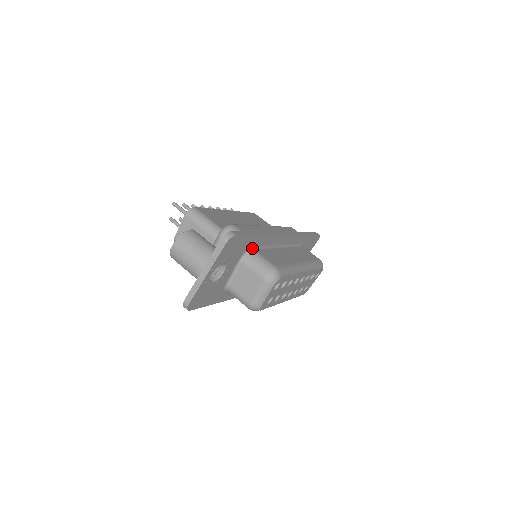
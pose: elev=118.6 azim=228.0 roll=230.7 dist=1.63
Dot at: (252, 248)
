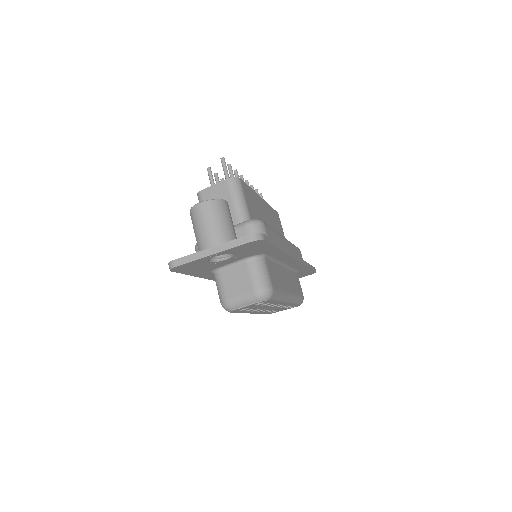
Dot at: (264, 255)
